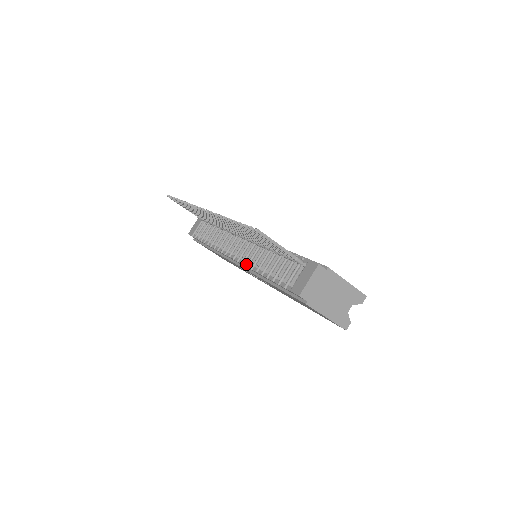
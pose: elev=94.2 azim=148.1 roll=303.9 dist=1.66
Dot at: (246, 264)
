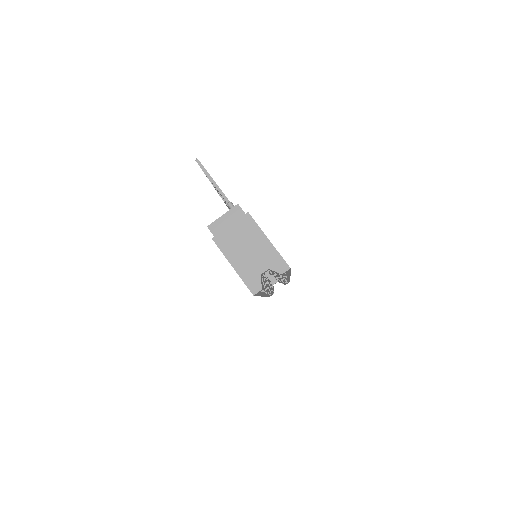
Dot at: occluded
